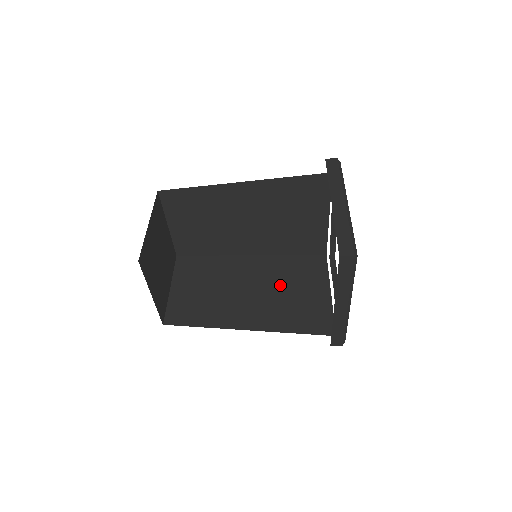
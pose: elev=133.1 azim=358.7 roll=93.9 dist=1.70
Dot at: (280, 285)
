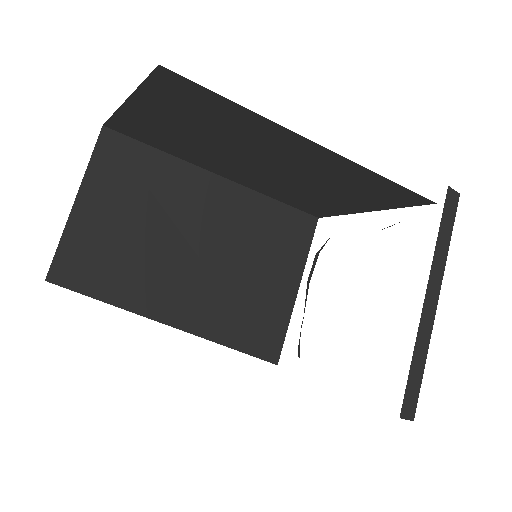
Dot at: occluded
